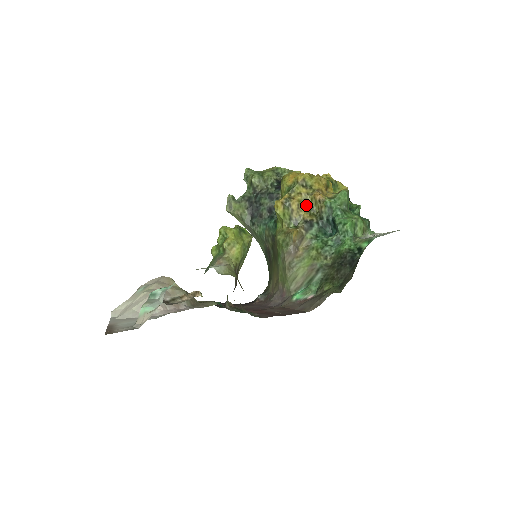
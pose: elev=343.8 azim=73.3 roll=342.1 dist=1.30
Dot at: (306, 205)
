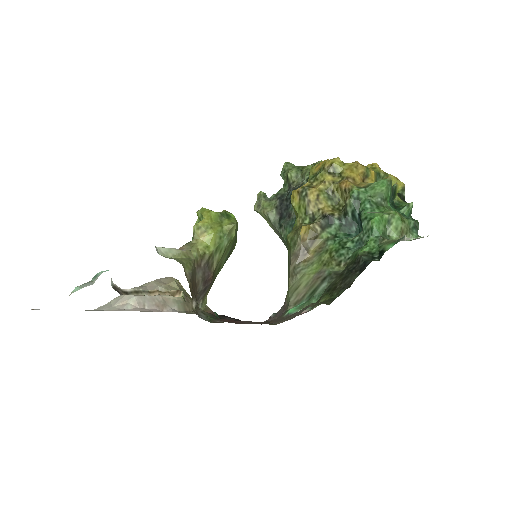
Dot at: (329, 196)
